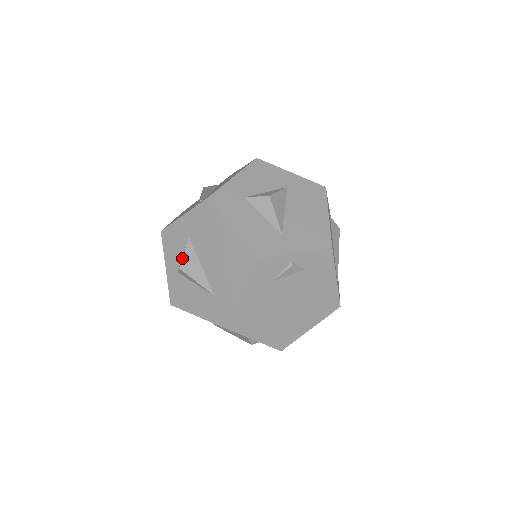
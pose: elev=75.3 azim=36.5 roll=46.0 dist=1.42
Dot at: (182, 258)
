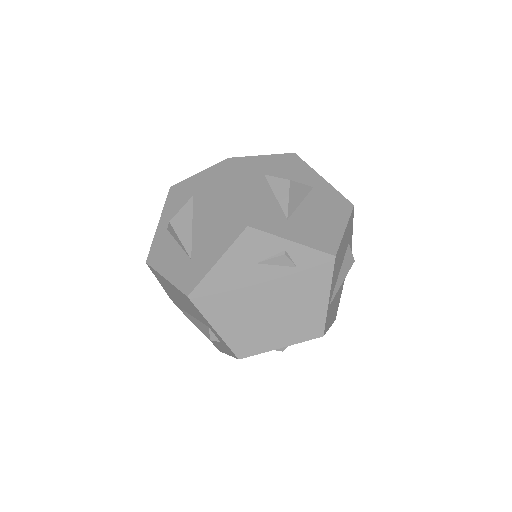
Dot at: (177, 213)
